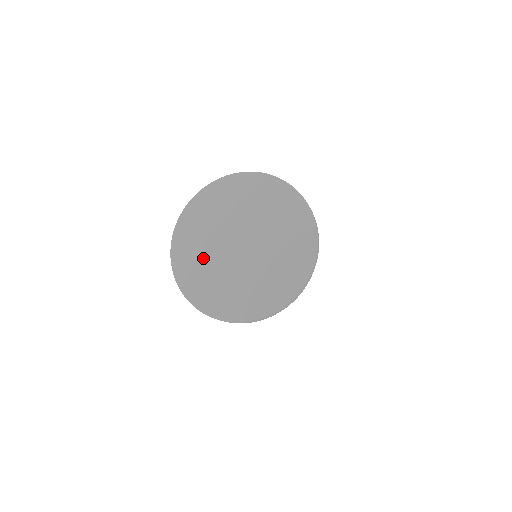
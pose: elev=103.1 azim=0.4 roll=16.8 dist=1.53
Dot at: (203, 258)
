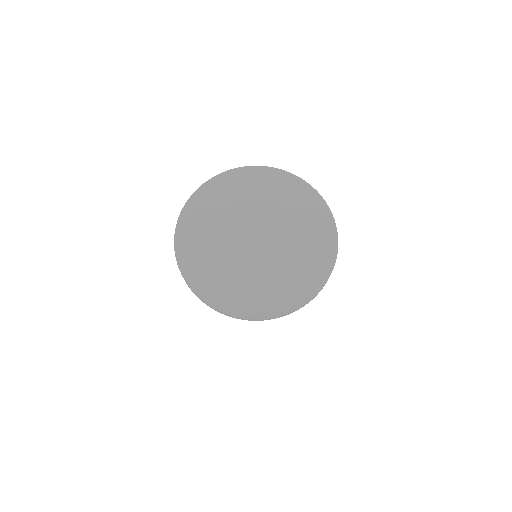
Dot at: (233, 274)
